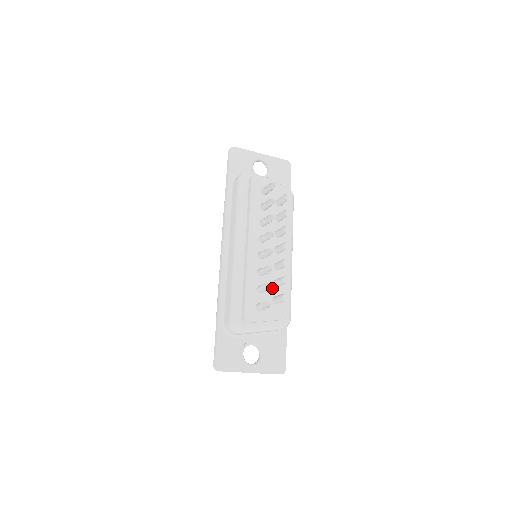
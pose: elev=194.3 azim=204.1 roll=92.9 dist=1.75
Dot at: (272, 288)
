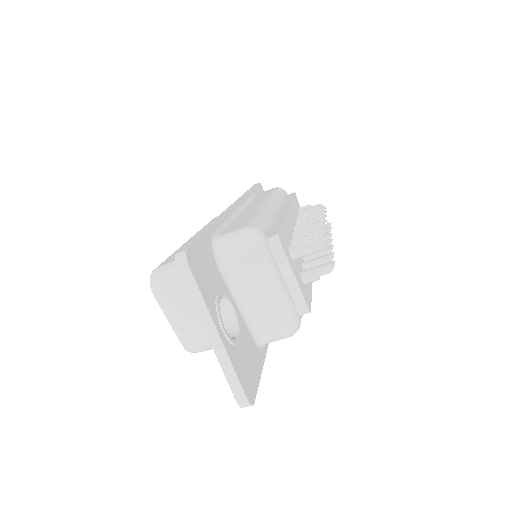
Dot at: (301, 265)
